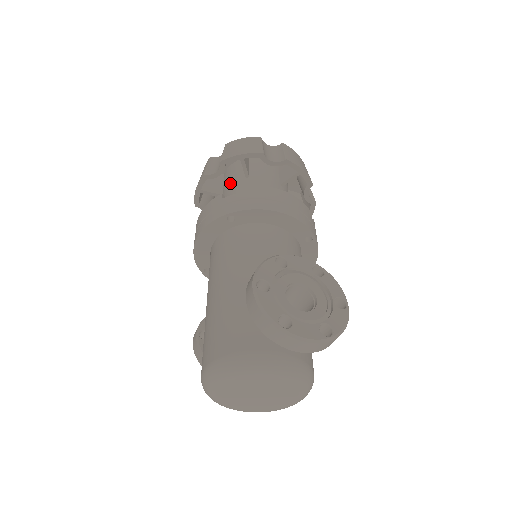
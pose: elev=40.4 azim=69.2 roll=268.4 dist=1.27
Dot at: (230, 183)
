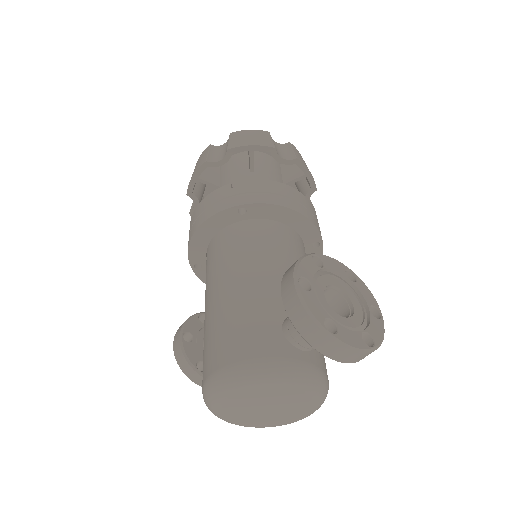
Dot at: (231, 175)
